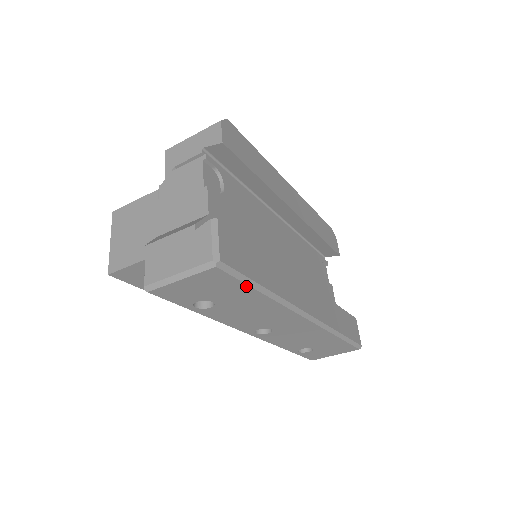
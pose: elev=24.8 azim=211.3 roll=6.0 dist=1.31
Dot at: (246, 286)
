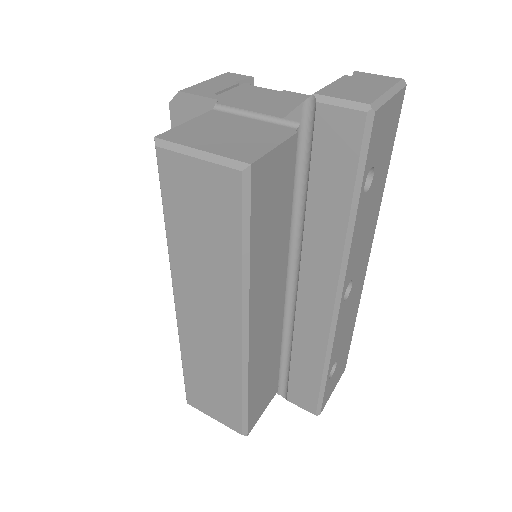
Dot at: (392, 146)
